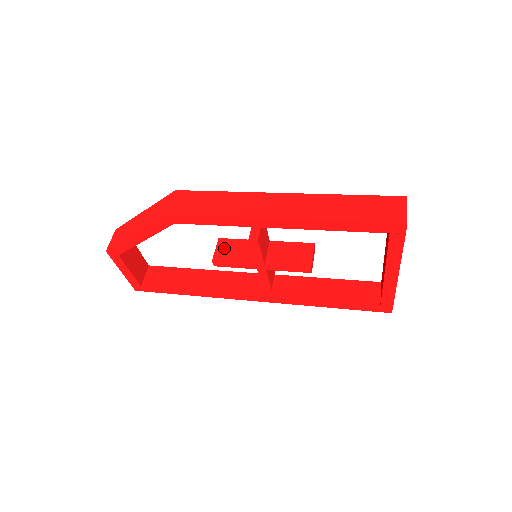
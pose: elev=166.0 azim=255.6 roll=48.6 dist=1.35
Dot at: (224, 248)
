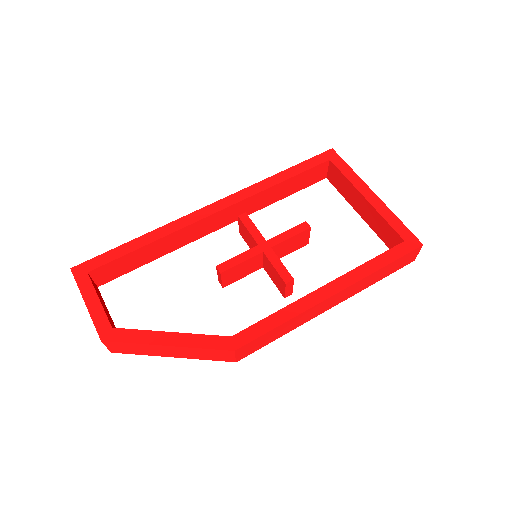
Dot at: (230, 276)
